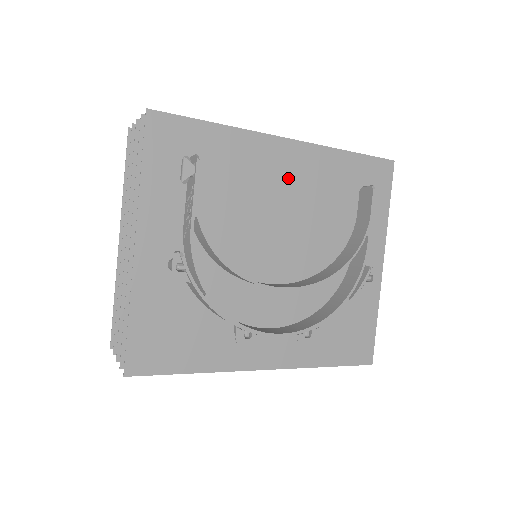
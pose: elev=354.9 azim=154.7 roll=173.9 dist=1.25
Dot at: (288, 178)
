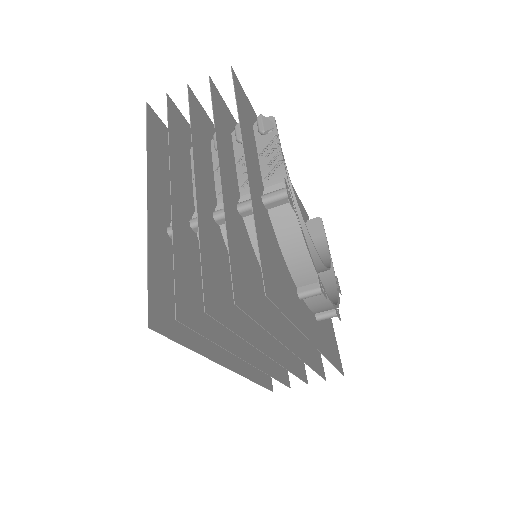
Dot at: occluded
